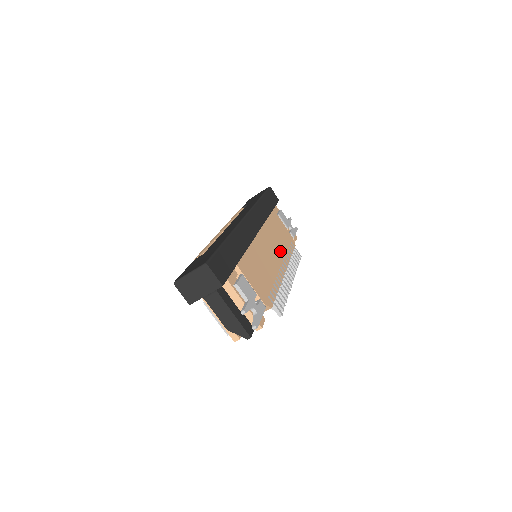
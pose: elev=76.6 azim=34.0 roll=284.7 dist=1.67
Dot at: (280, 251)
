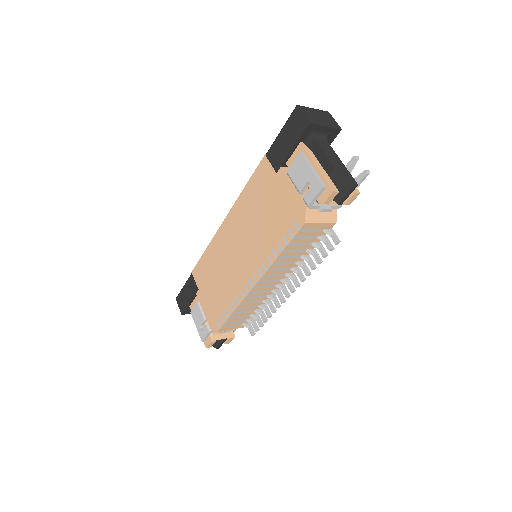
Dot at: occluded
